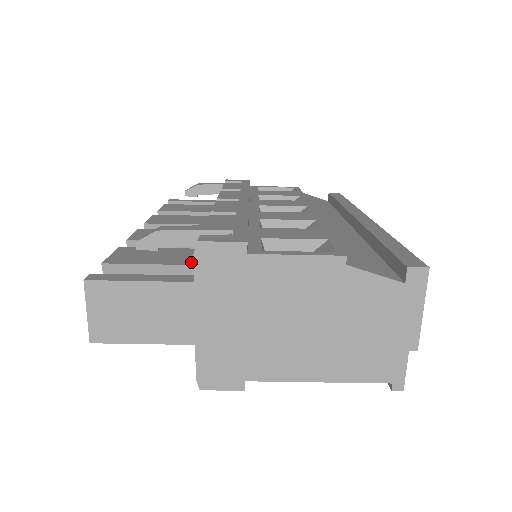
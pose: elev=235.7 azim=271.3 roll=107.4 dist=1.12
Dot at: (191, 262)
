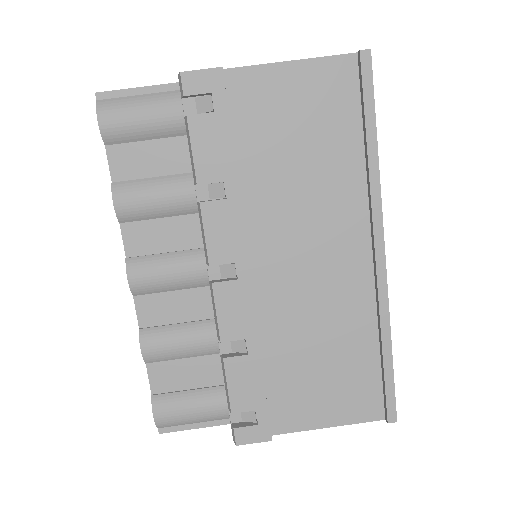
Dot at: occluded
